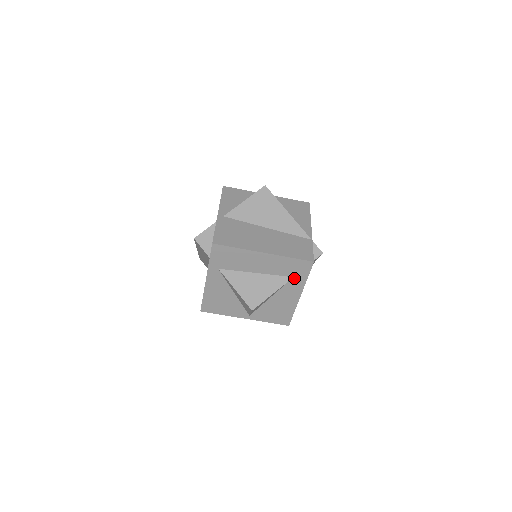
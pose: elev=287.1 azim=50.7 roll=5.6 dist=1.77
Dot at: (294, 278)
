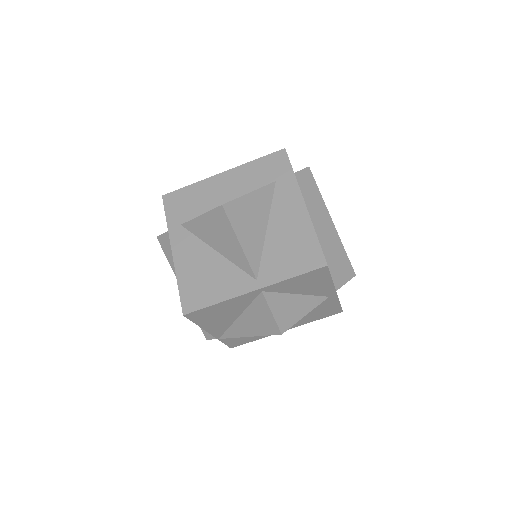
Dot at: (278, 182)
